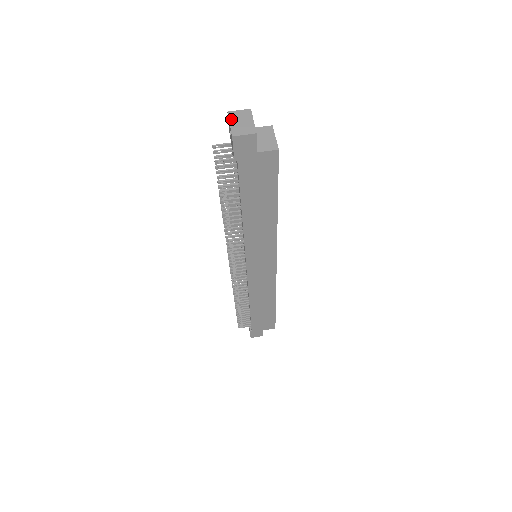
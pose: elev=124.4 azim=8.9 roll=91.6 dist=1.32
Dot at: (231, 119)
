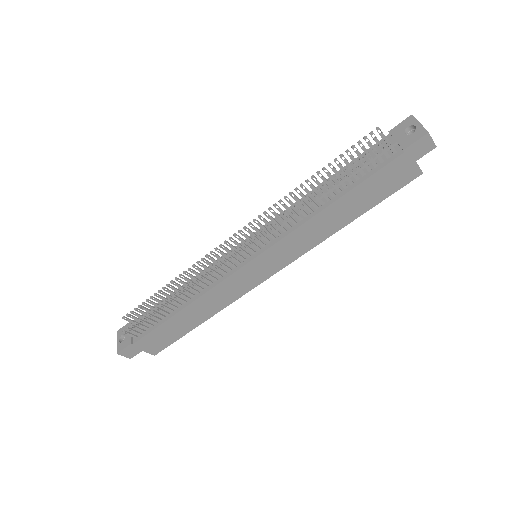
Dot at: (418, 121)
